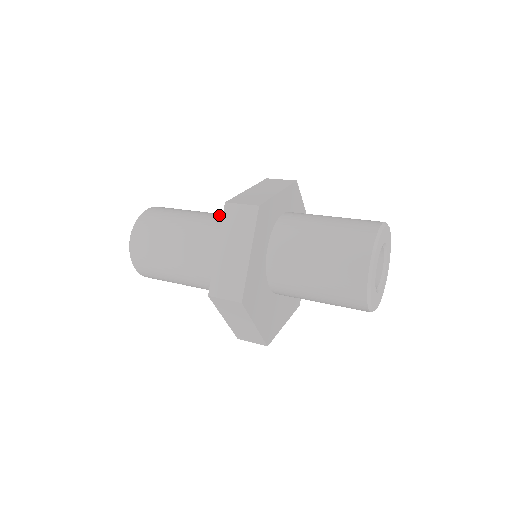
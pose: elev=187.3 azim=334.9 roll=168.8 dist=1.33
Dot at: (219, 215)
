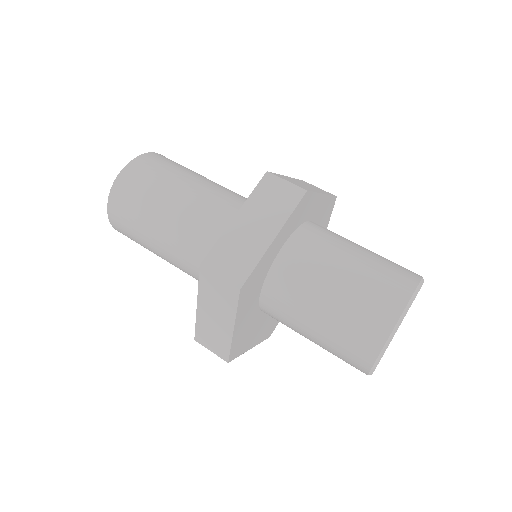
Dot at: (207, 211)
